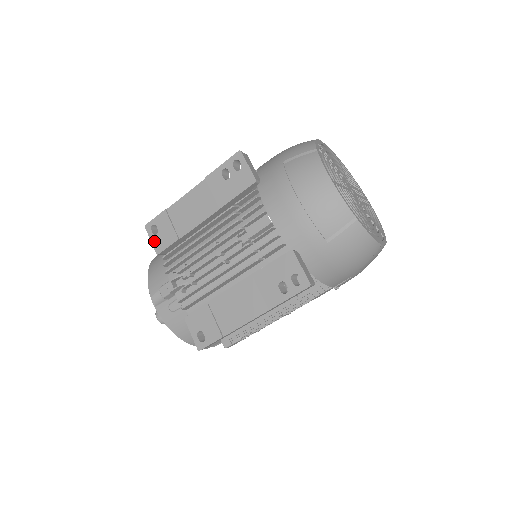
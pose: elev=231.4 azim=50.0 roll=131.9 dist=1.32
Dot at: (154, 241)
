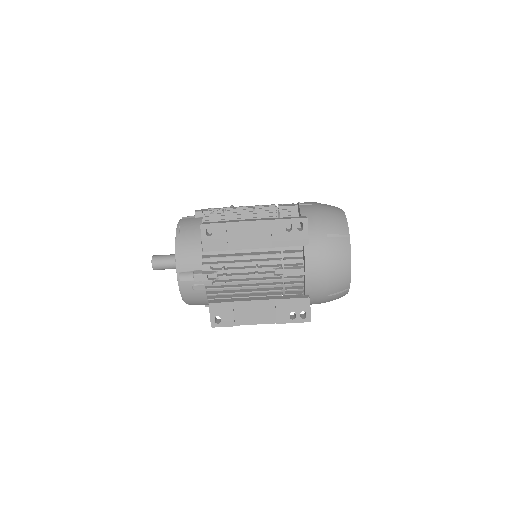
Dot at: (205, 240)
